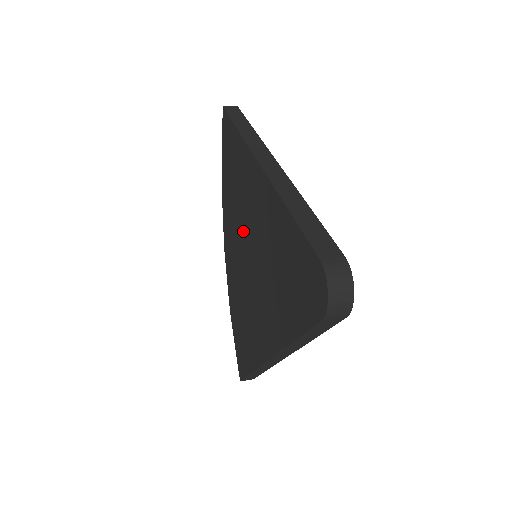
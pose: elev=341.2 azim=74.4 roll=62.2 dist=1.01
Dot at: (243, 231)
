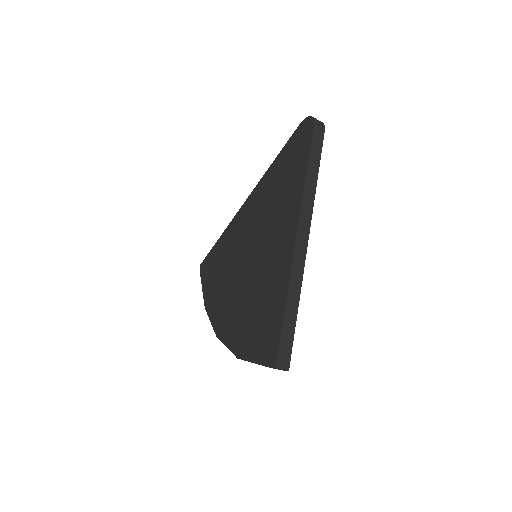
Dot at: (241, 257)
